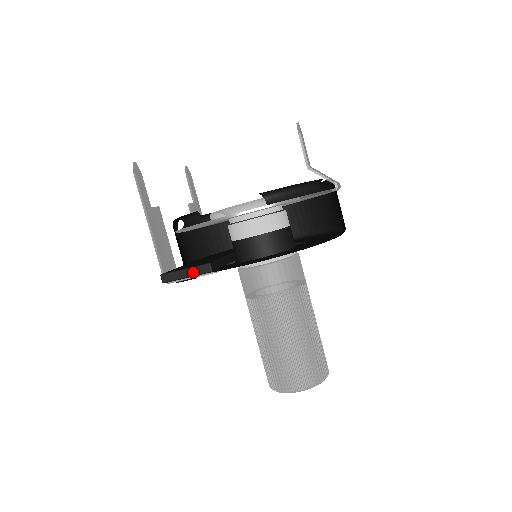
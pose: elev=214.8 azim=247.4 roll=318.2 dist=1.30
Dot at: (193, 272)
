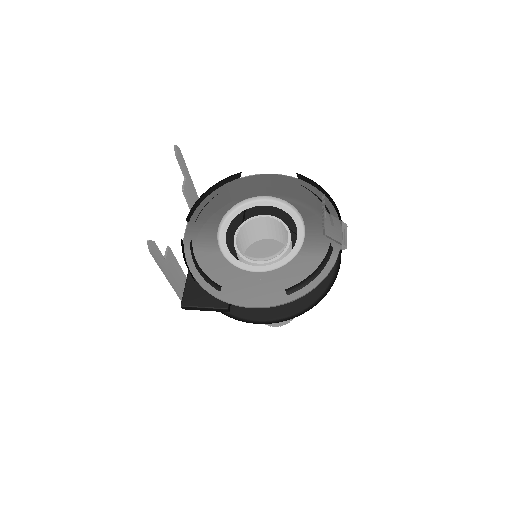
Dot at: (212, 310)
